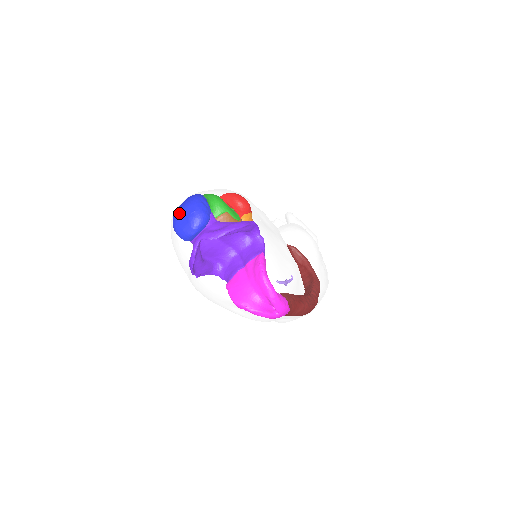
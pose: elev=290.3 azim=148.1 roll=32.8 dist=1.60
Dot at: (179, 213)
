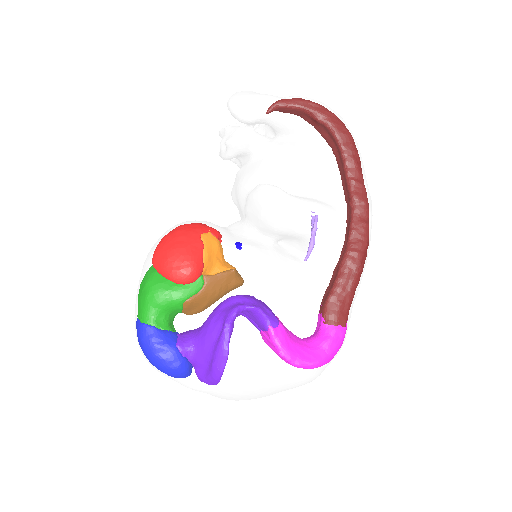
Dot at: occluded
